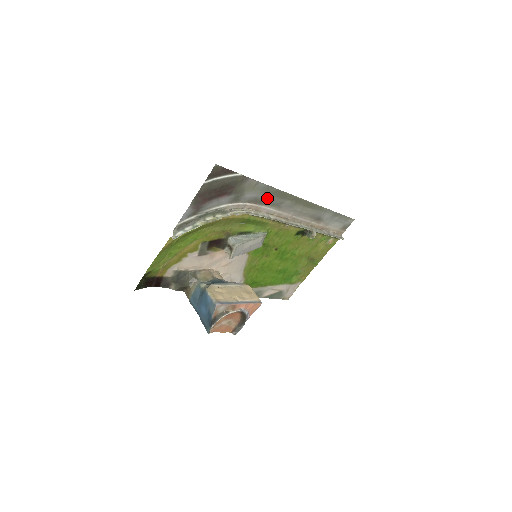
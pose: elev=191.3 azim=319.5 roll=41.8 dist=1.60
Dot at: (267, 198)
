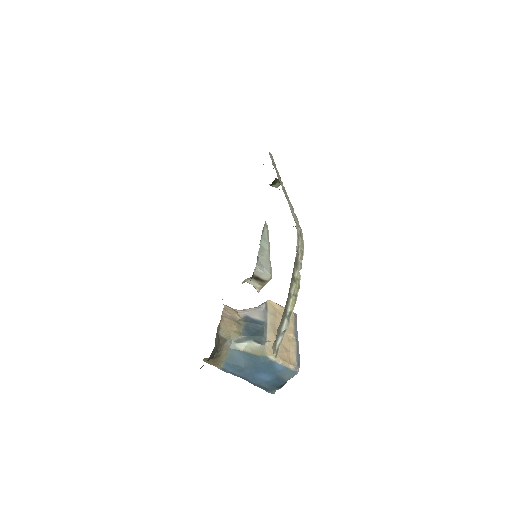
Dot at: occluded
